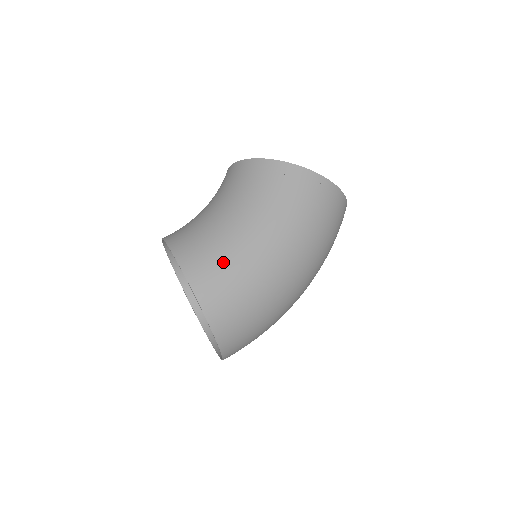
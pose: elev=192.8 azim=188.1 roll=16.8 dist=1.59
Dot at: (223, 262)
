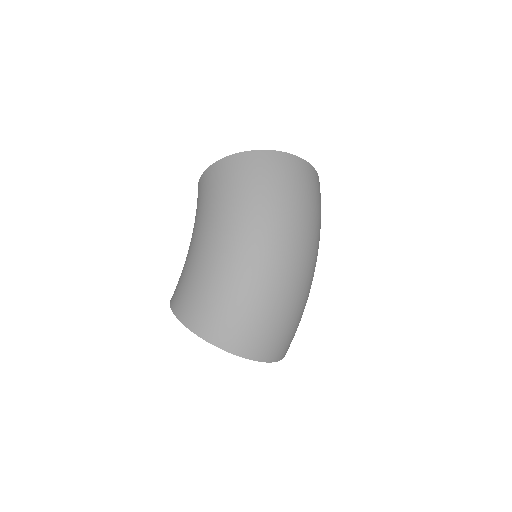
Dot at: (186, 279)
